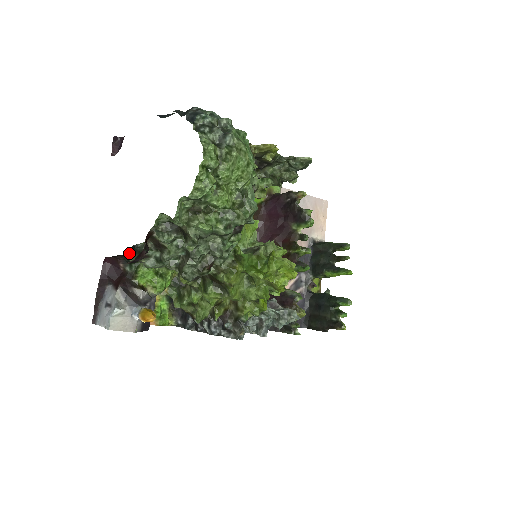
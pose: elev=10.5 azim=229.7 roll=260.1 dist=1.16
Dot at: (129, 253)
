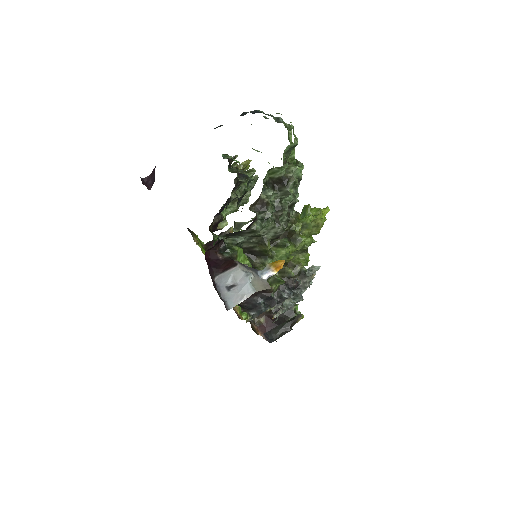
Dot at: (223, 240)
